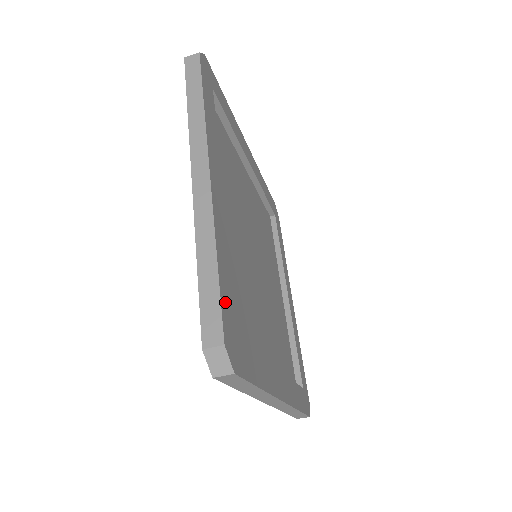
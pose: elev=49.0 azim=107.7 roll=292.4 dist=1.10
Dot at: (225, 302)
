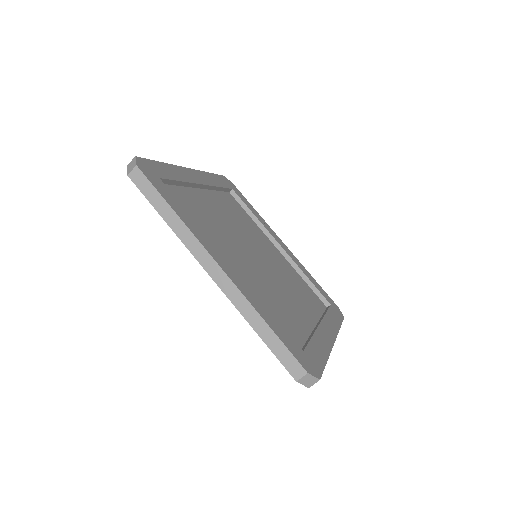
Dot at: (288, 344)
